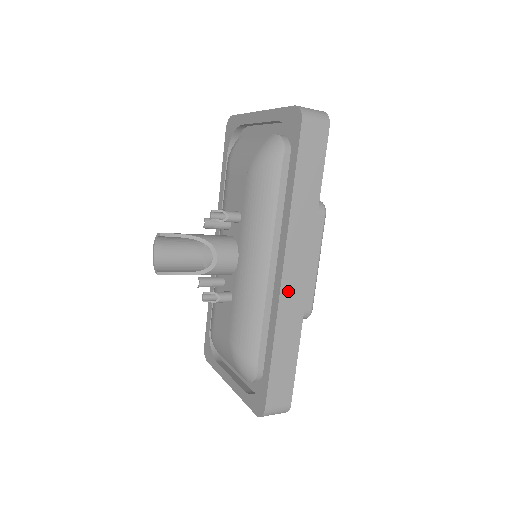
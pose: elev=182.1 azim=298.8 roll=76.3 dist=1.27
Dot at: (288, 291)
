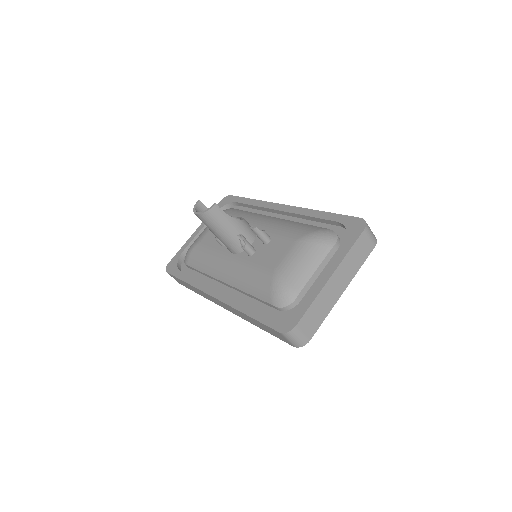
Dot at: occluded
